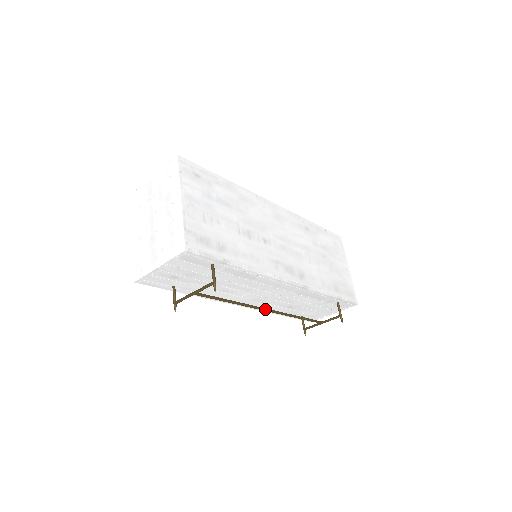
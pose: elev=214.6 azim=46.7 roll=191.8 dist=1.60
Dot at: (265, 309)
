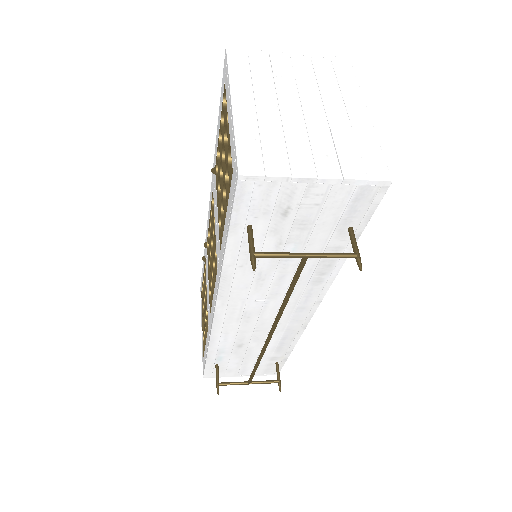
Dot at: occluded
